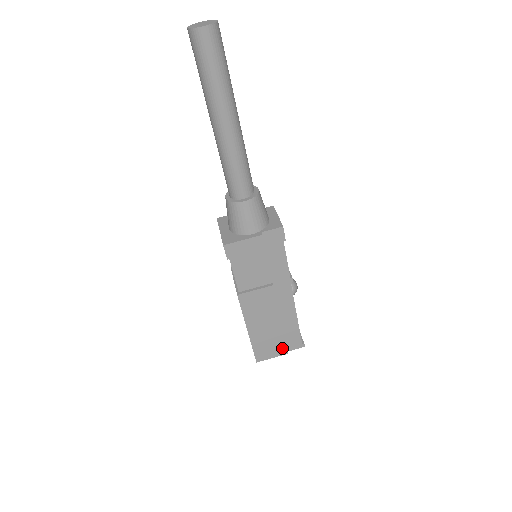
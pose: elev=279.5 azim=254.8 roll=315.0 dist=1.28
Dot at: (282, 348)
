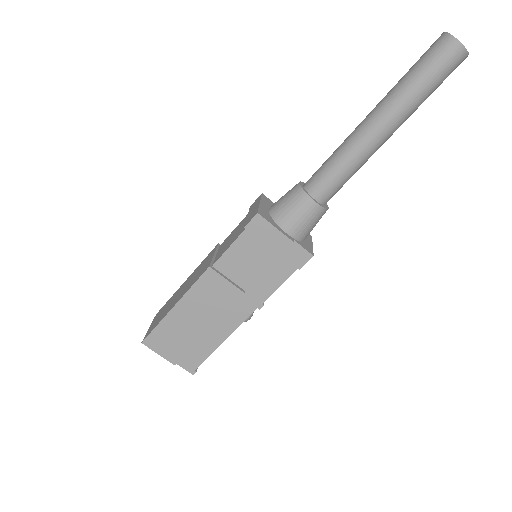
Dot at: (177, 355)
